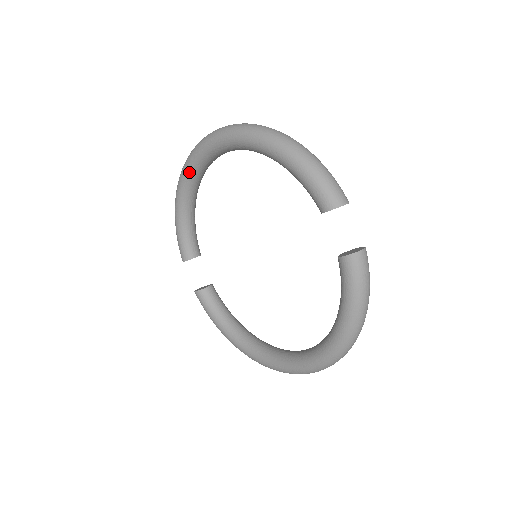
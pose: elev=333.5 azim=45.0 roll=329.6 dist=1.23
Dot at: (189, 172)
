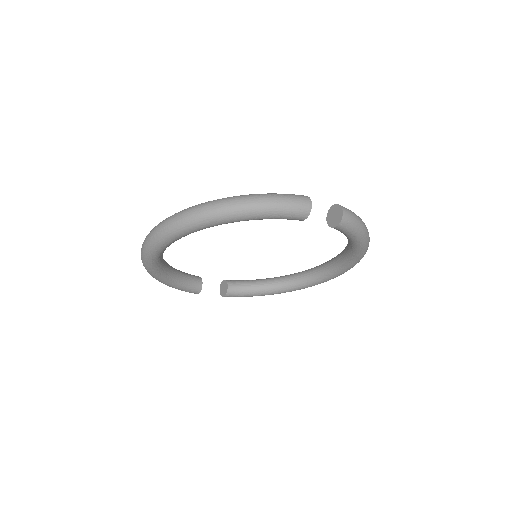
Dot at: (155, 265)
